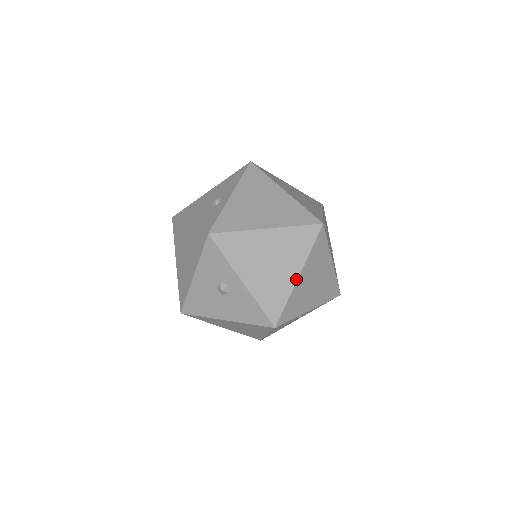
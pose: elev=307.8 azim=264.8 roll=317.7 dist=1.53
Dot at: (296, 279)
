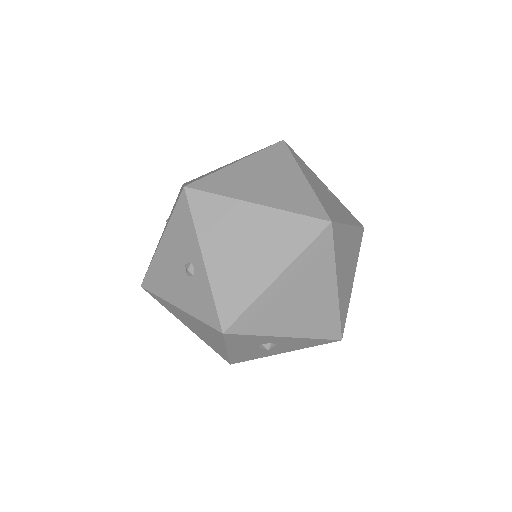
Dot at: (336, 291)
